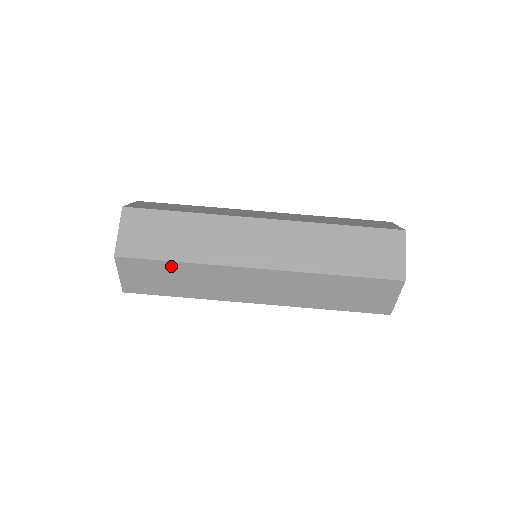
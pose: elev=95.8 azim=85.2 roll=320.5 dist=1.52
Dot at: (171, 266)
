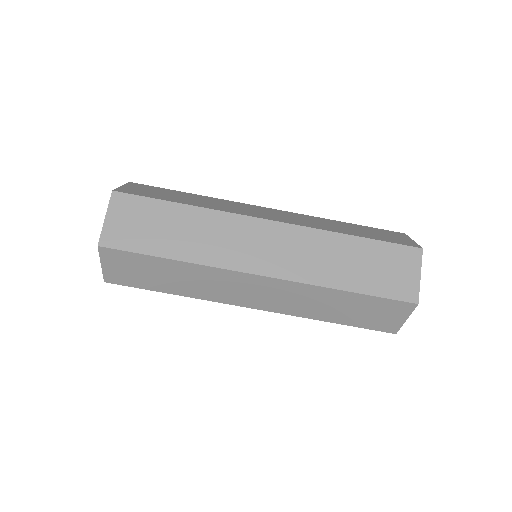
Dot at: occluded
